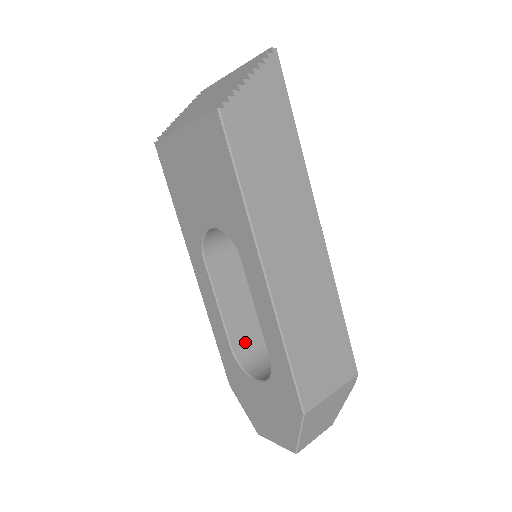
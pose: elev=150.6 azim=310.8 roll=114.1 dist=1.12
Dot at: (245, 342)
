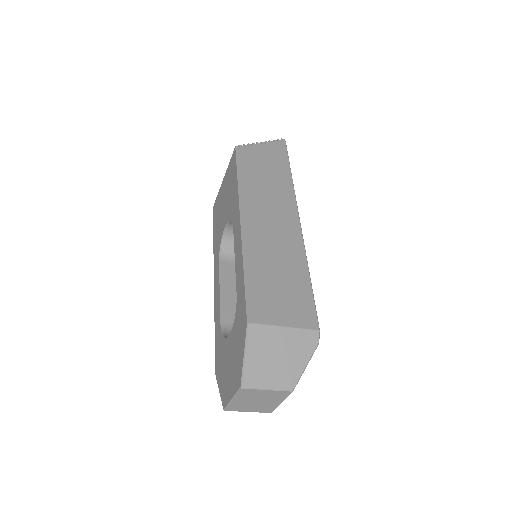
Dot at: occluded
